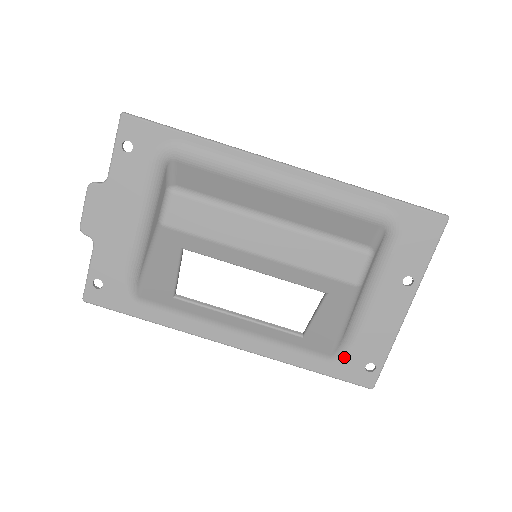
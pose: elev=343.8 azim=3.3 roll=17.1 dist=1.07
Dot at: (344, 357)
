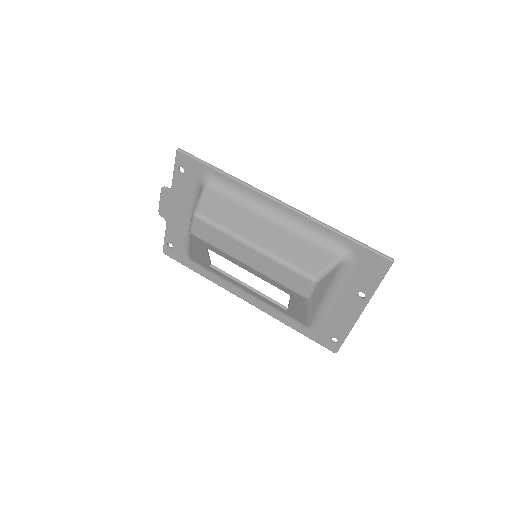
Dot at: (317, 329)
